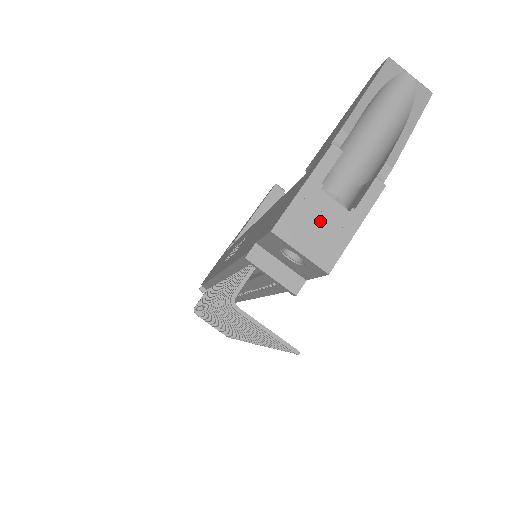
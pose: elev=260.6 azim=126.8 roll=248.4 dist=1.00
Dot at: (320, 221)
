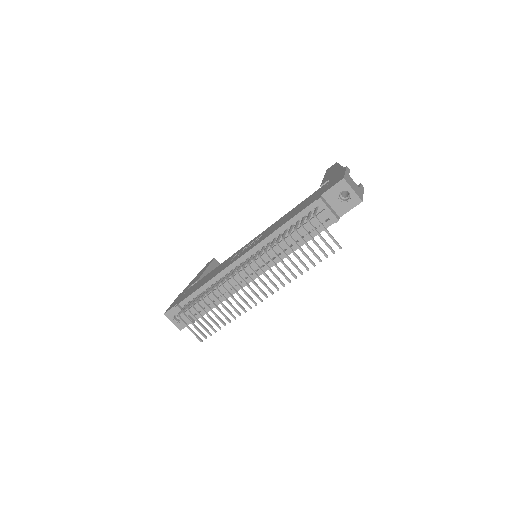
Dot at: (354, 185)
